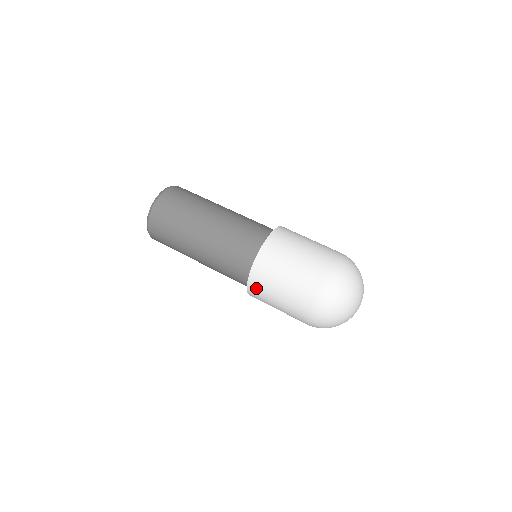
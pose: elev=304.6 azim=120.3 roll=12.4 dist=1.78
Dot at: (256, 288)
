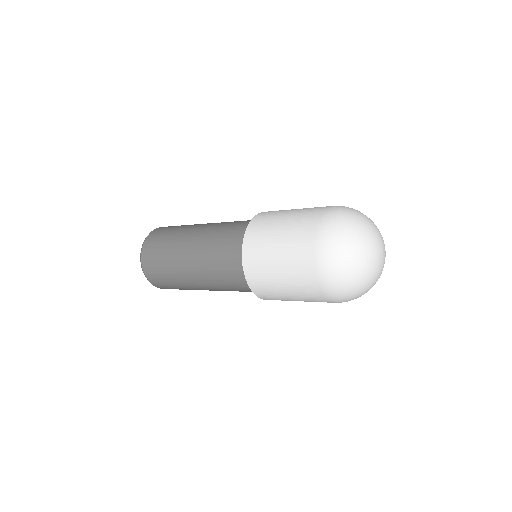
Dot at: (260, 221)
